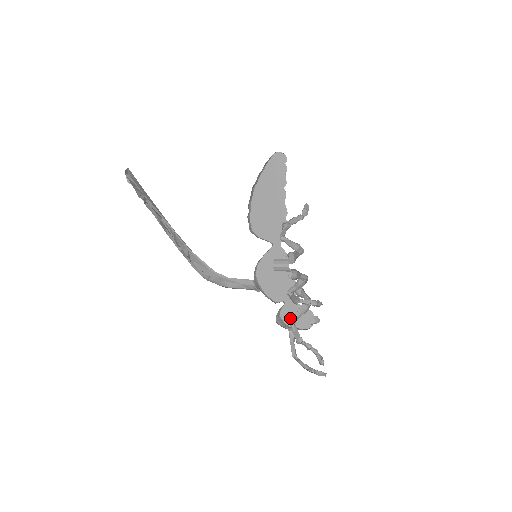
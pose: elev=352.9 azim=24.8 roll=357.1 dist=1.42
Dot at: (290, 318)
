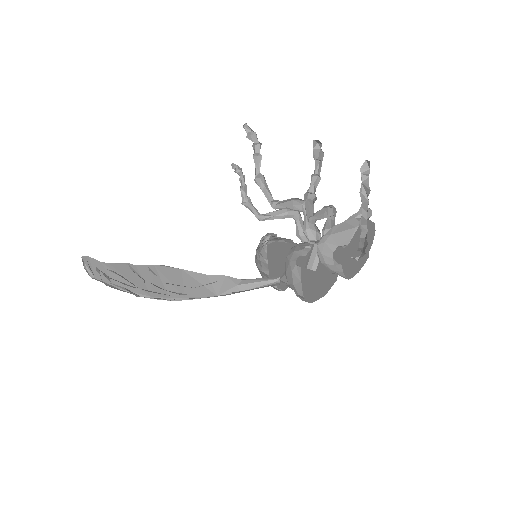
Dot at: (356, 262)
